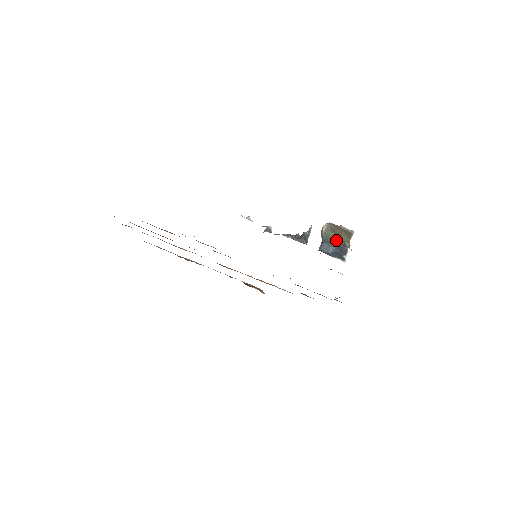
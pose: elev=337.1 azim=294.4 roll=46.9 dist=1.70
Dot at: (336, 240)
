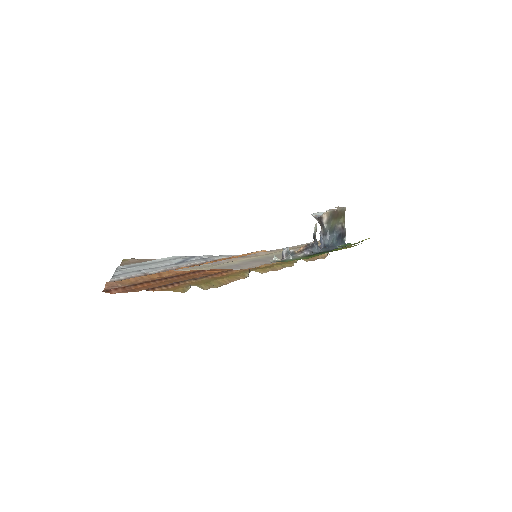
Dot at: (335, 225)
